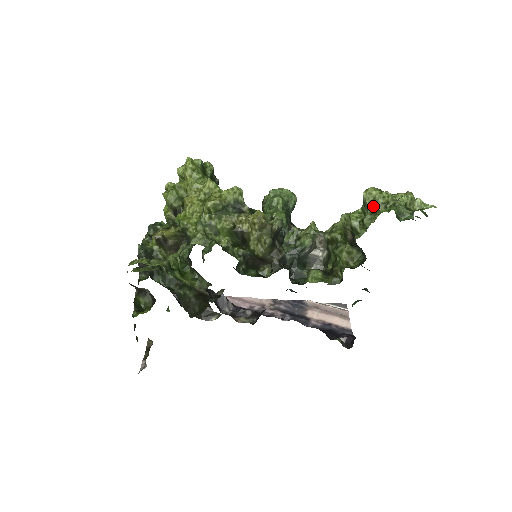
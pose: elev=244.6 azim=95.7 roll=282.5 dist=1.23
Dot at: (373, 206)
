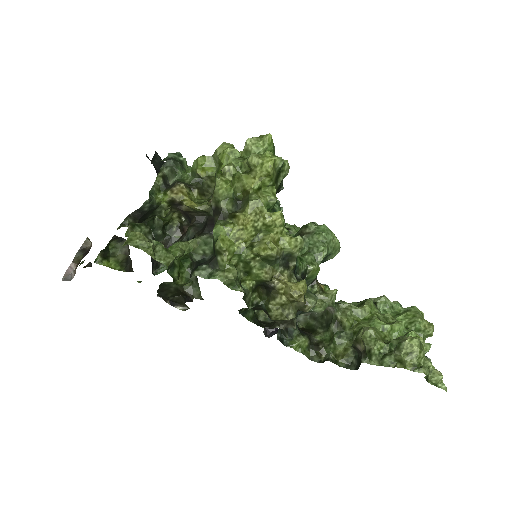
Dot at: (405, 359)
